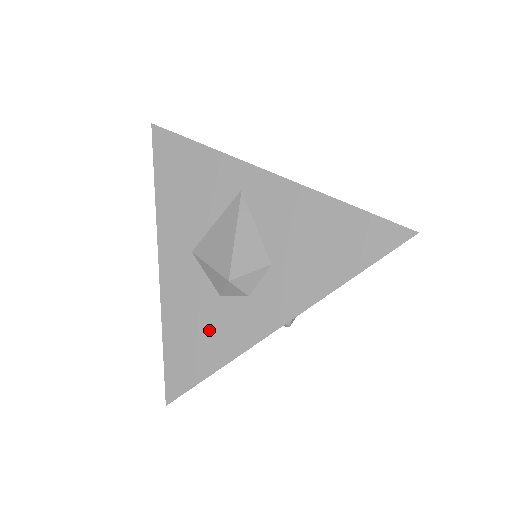
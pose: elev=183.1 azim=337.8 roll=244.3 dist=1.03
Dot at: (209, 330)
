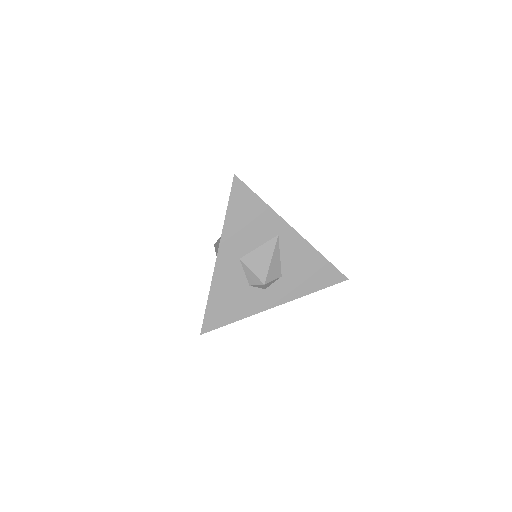
Dot at: (238, 301)
